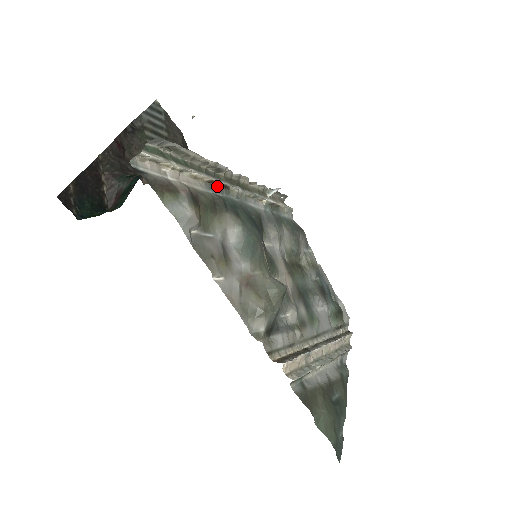
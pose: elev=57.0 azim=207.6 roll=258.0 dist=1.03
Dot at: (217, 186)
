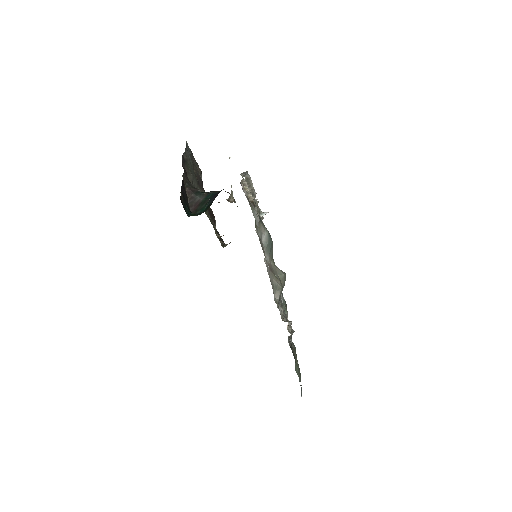
Dot at: (253, 205)
